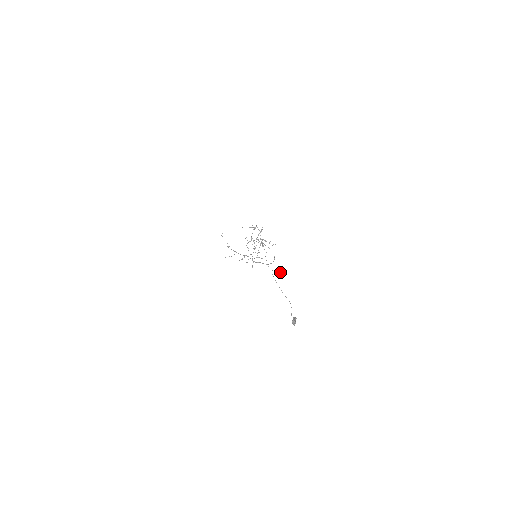
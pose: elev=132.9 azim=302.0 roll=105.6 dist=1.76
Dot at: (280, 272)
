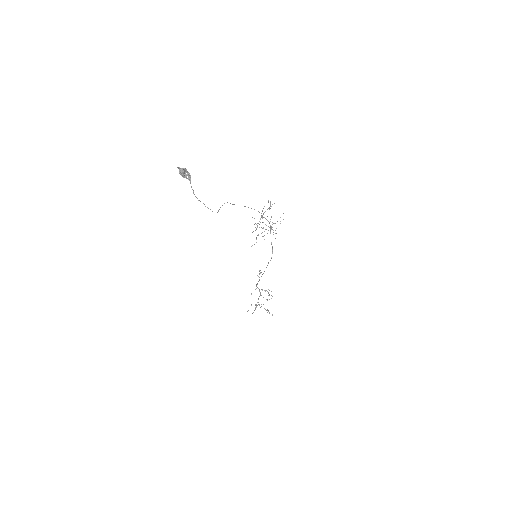
Dot at: occluded
